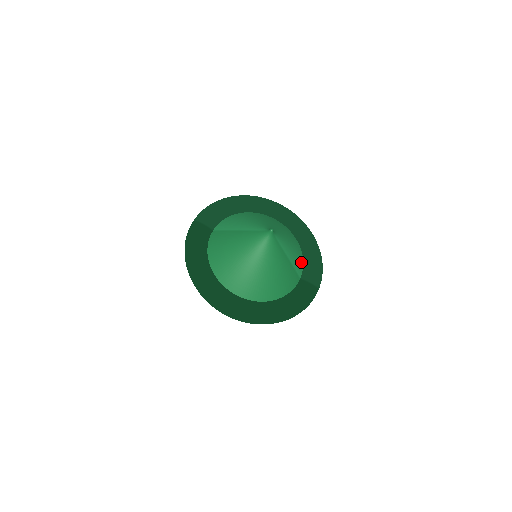
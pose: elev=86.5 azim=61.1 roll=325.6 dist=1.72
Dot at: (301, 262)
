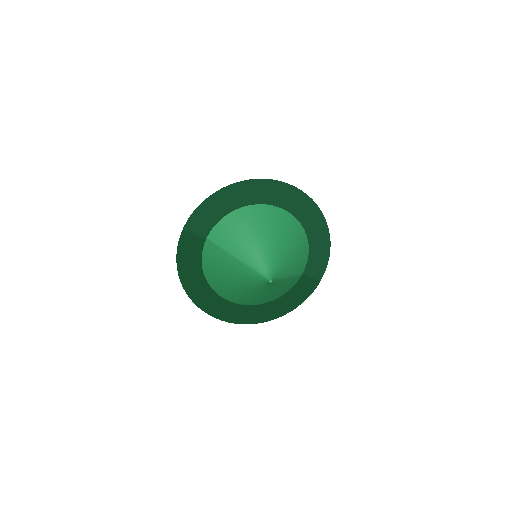
Dot at: (305, 259)
